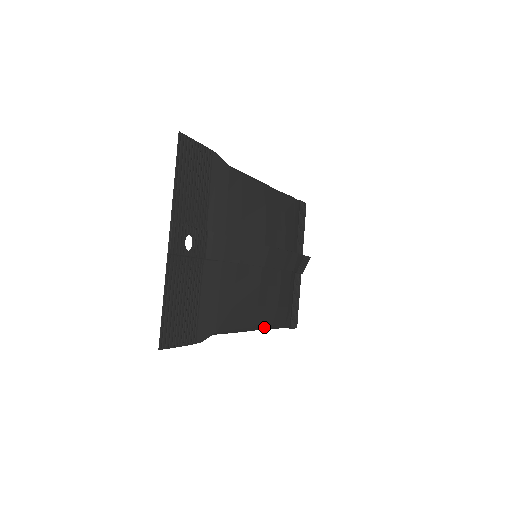
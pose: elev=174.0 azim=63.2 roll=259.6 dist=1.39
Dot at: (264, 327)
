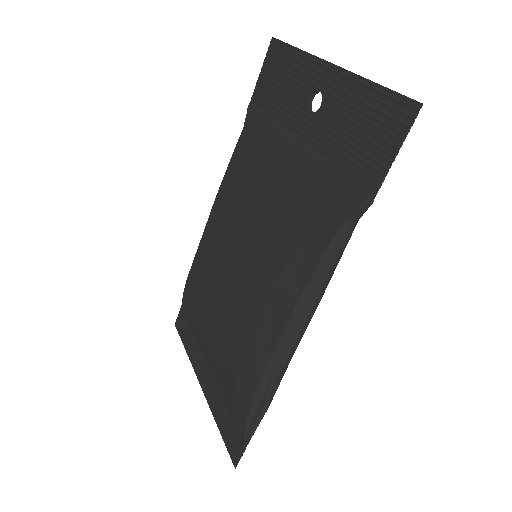
Dot at: (298, 344)
